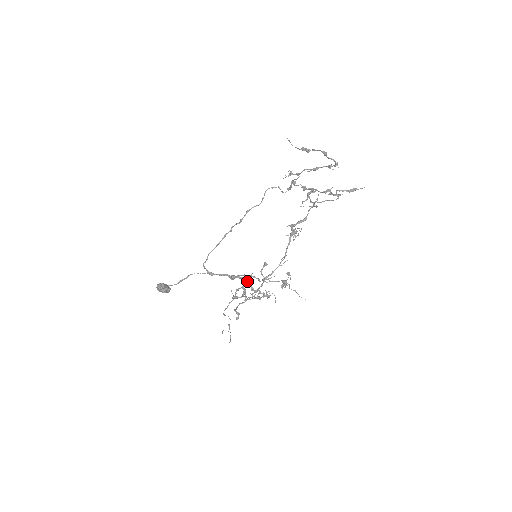
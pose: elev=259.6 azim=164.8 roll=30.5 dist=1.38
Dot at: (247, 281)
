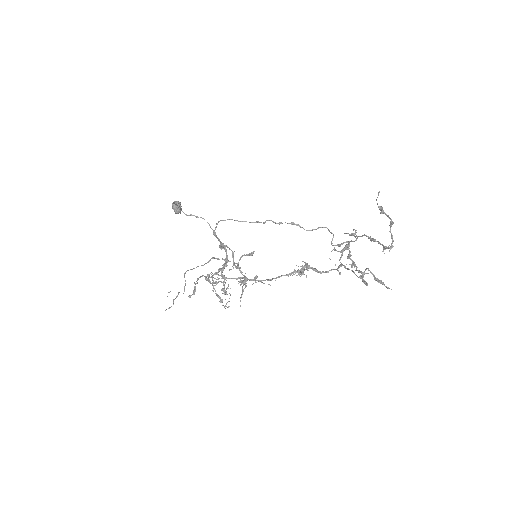
Dot at: (226, 258)
